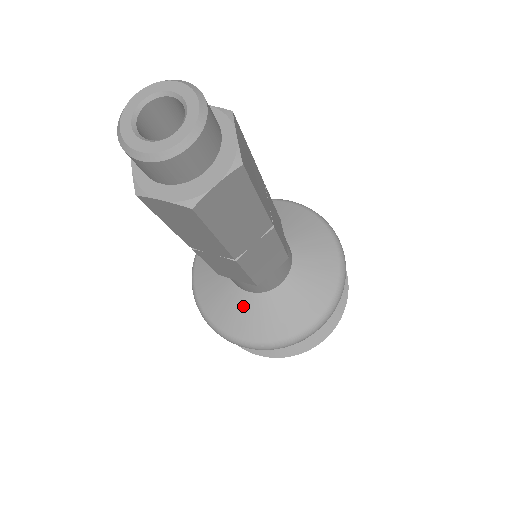
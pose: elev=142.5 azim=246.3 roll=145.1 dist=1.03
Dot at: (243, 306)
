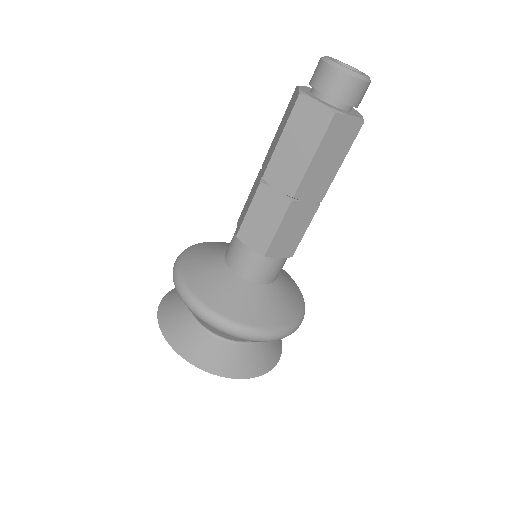
Dot at: (266, 298)
